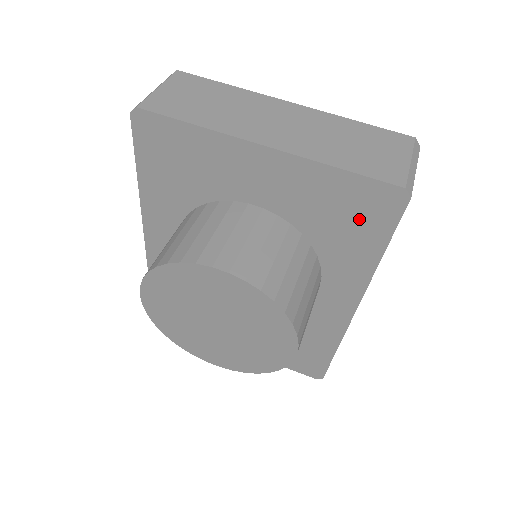
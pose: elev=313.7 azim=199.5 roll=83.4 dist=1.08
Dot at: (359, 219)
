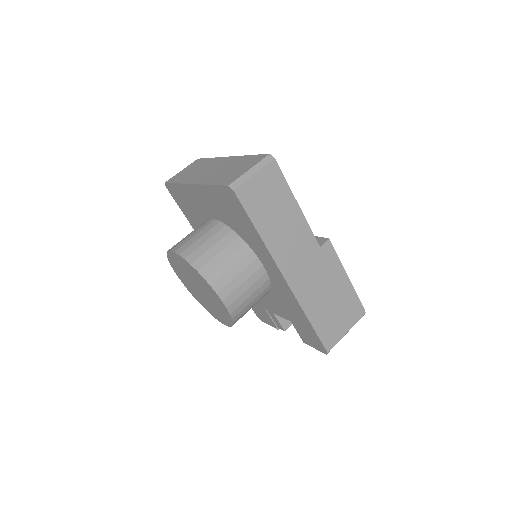
Dot at: (235, 211)
